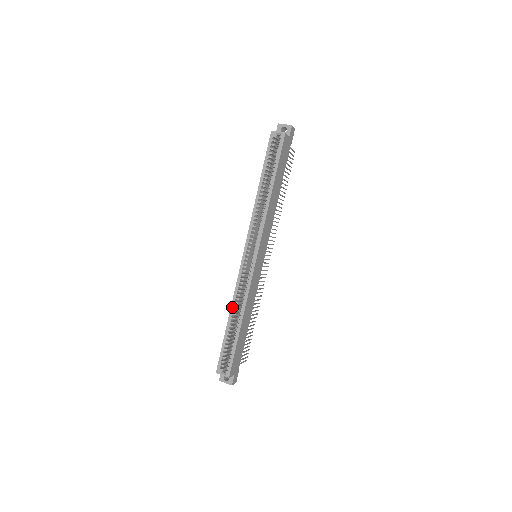
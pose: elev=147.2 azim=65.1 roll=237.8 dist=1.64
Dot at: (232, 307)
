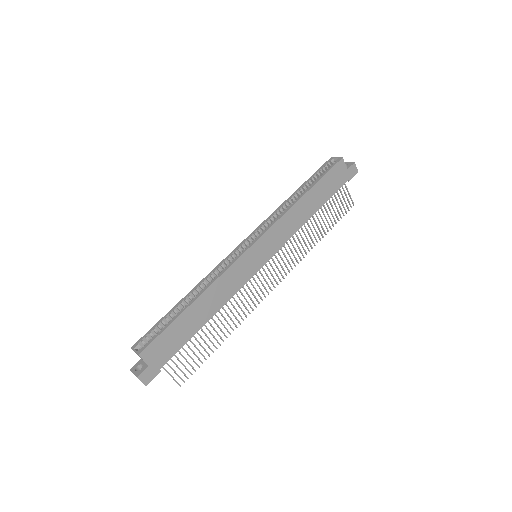
Dot at: (197, 285)
